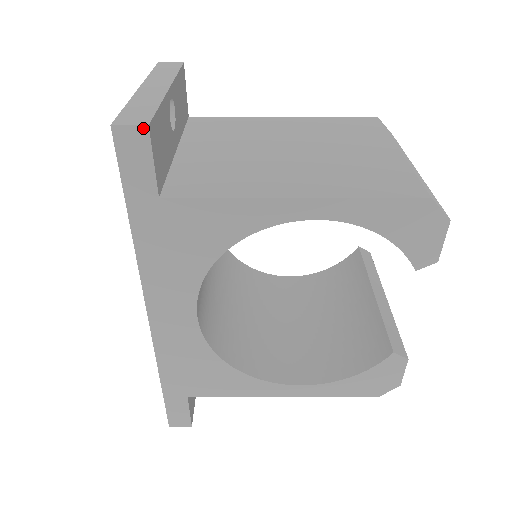
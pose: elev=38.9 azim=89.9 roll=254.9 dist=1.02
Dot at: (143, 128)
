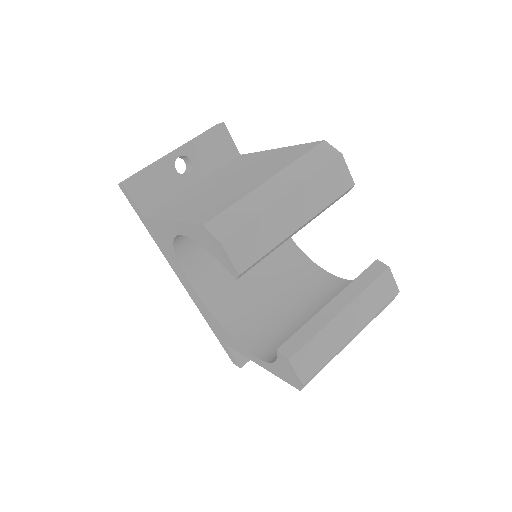
Dot at: (122, 185)
